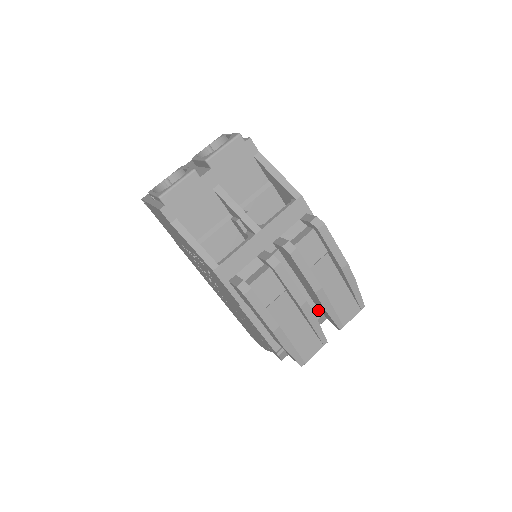
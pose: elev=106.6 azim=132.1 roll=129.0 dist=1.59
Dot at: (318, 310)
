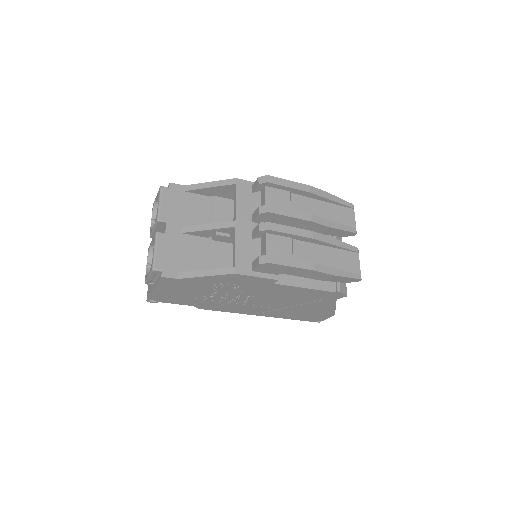
Dot at: occluded
